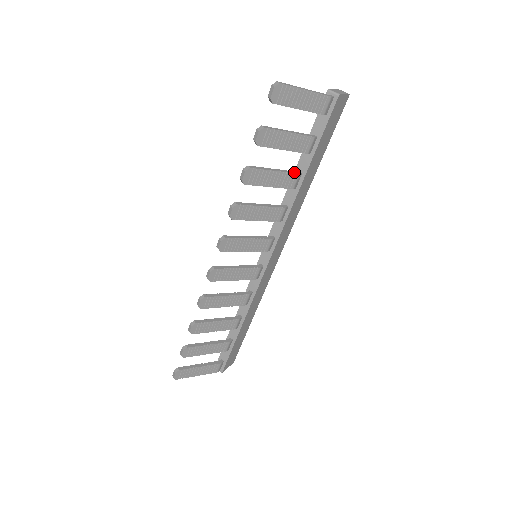
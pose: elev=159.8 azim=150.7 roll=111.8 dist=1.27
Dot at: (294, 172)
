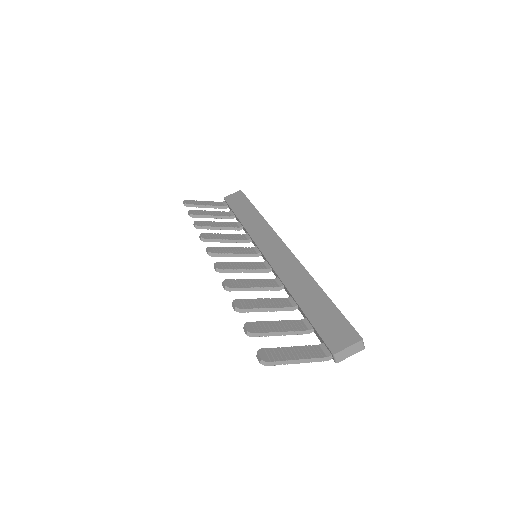
Dot at: (289, 309)
